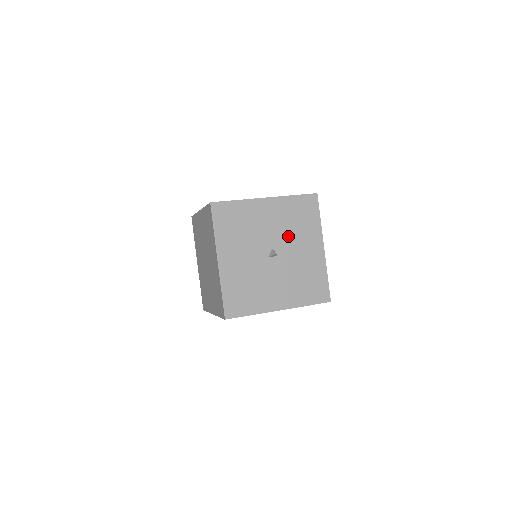
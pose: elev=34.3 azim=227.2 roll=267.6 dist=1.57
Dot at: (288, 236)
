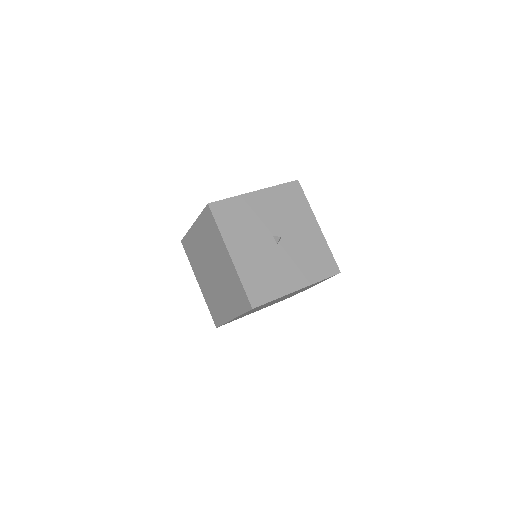
Dot at: (297, 251)
